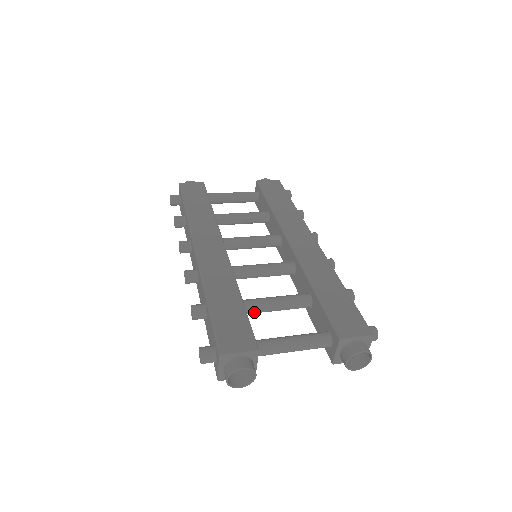
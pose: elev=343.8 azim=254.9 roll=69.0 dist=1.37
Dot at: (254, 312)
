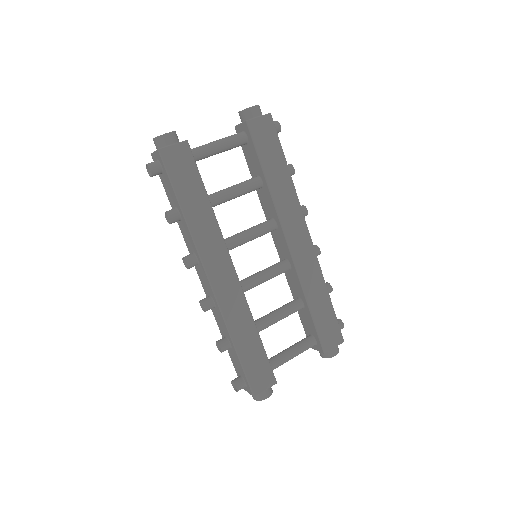
Dot at: occluded
